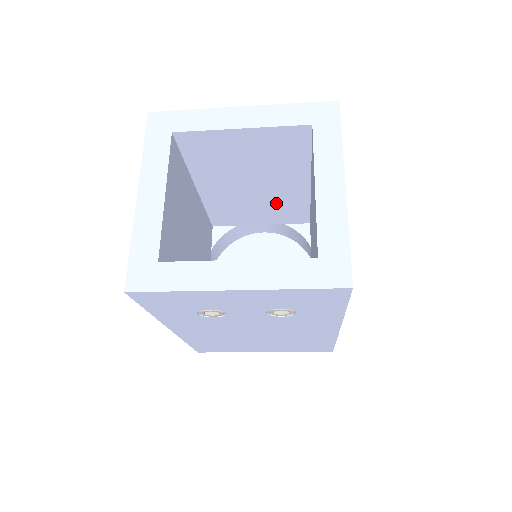
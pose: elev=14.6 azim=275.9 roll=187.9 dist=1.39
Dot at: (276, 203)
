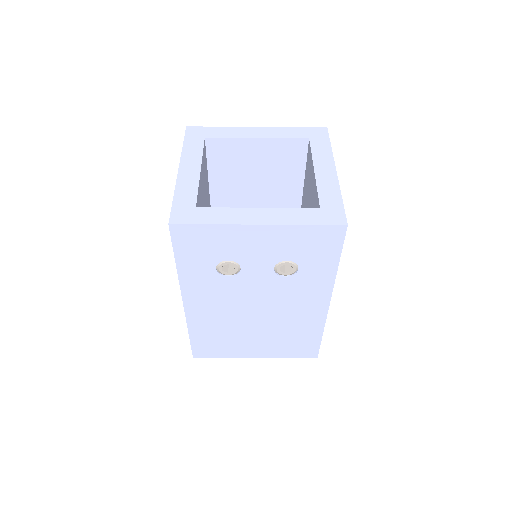
Dot at: occluded
